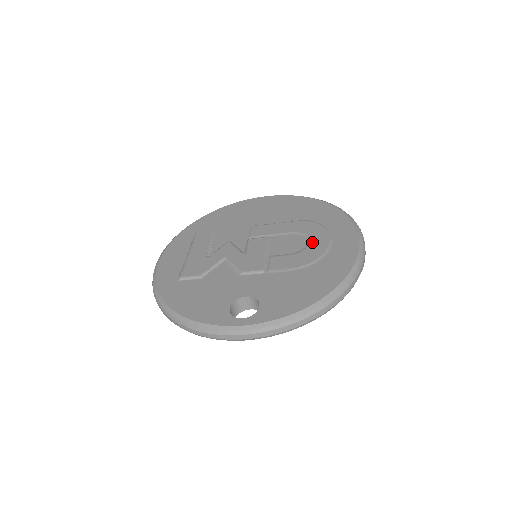
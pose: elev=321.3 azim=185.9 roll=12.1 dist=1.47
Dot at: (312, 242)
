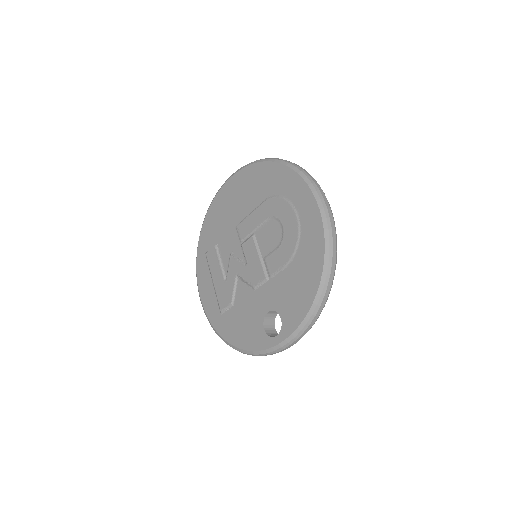
Dot at: (284, 225)
